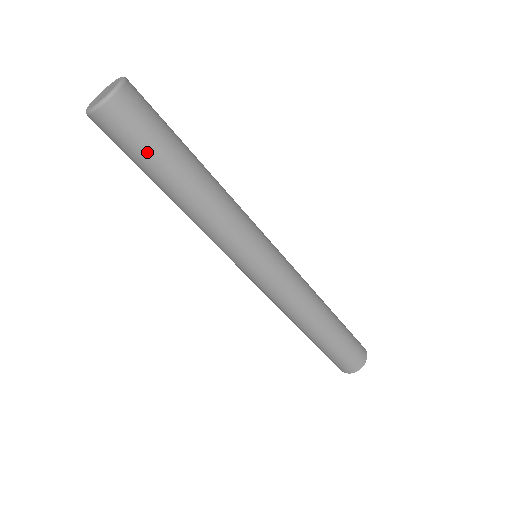
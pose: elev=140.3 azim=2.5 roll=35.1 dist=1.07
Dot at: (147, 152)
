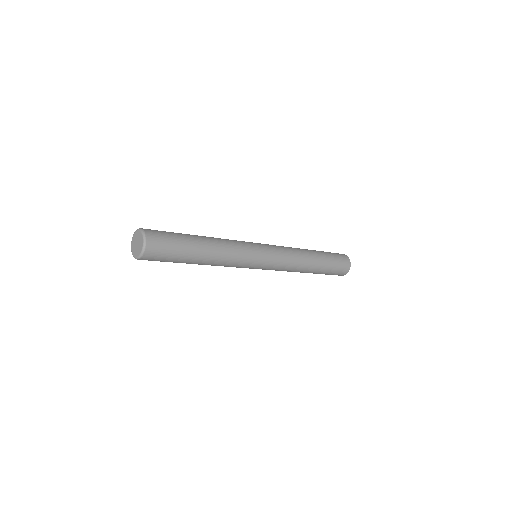
Dot at: occluded
